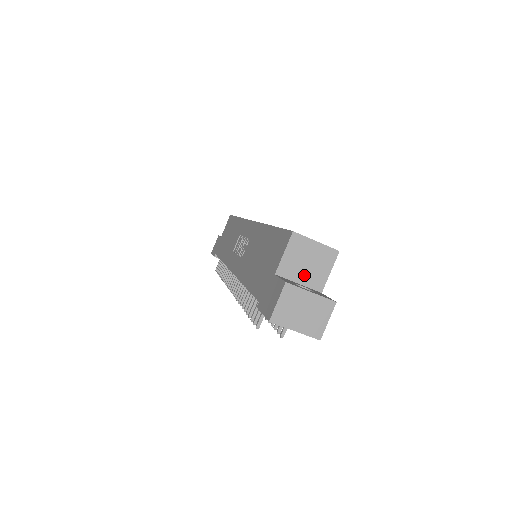
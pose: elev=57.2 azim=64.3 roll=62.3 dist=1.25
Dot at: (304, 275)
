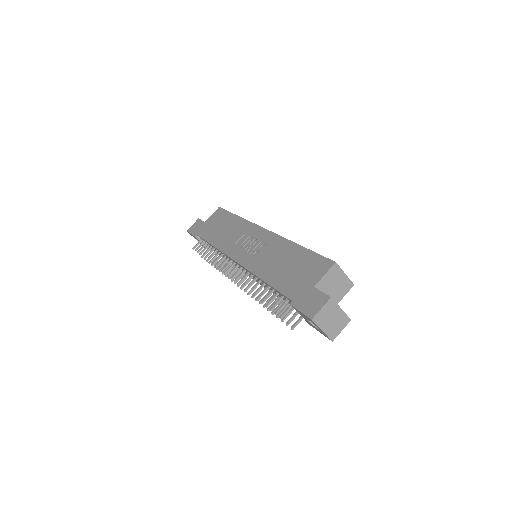
Dot at: (329, 293)
